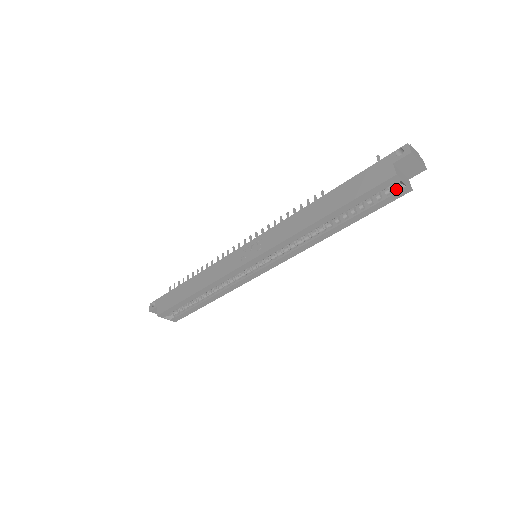
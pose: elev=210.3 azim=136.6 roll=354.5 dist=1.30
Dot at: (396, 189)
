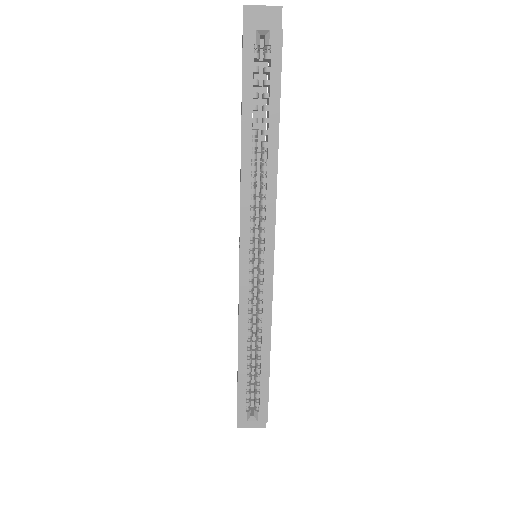
Dot at: (267, 44)
